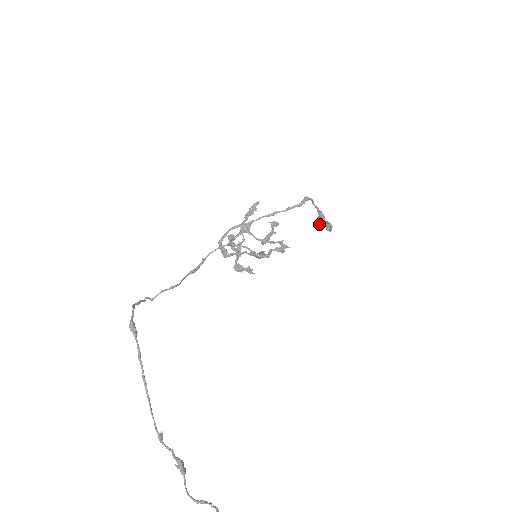
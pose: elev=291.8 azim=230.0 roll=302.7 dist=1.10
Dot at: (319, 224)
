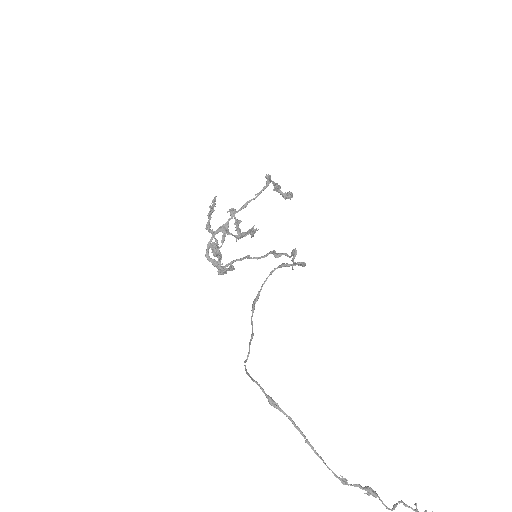
Dot at: (288, 198)
